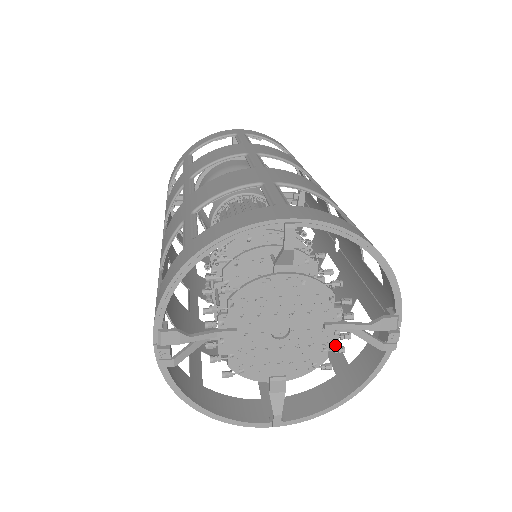
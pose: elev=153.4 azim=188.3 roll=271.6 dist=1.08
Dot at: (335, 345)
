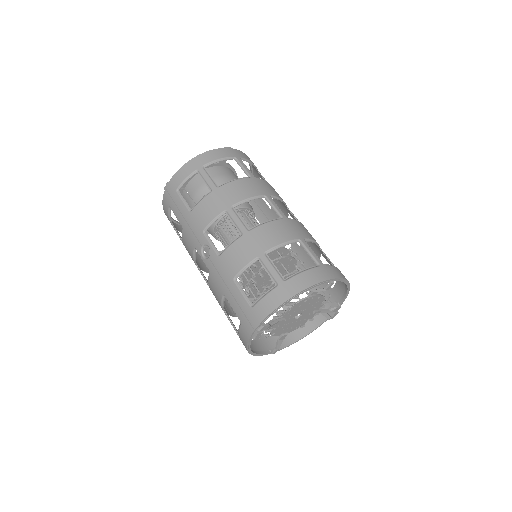
Dot at: (311, 318)
